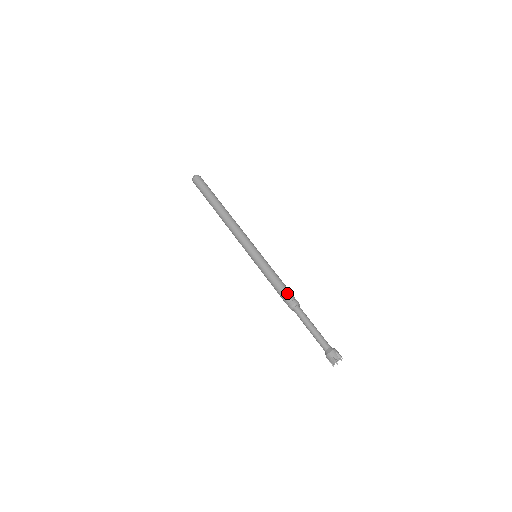
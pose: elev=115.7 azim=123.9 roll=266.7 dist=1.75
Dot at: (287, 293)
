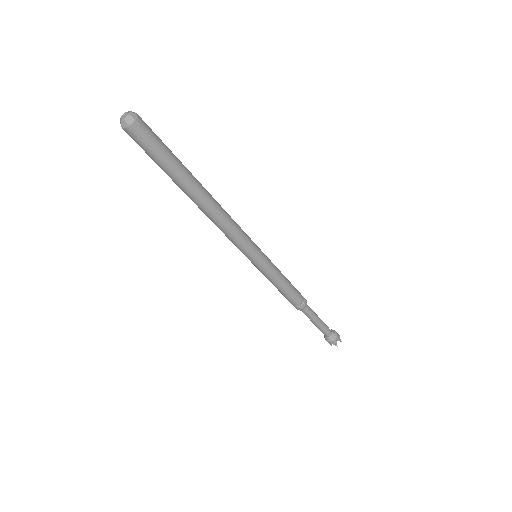
Dot at: (295, 301)
